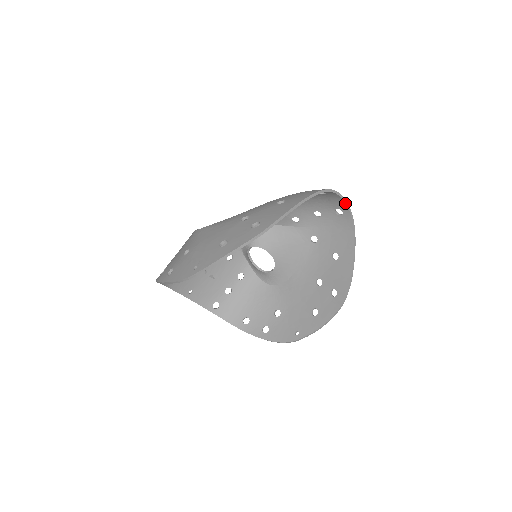
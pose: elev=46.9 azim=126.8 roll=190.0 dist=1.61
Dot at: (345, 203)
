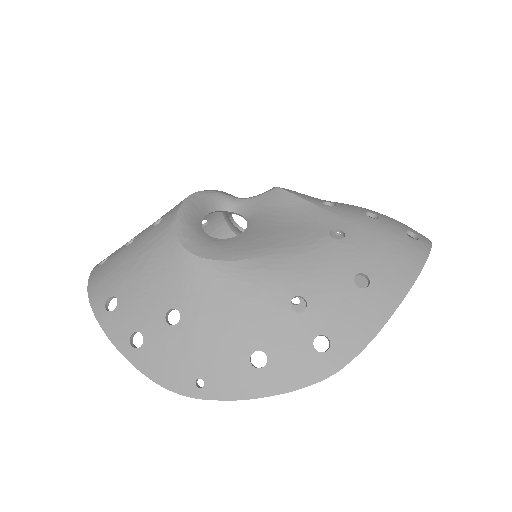
Dot at: occluded
